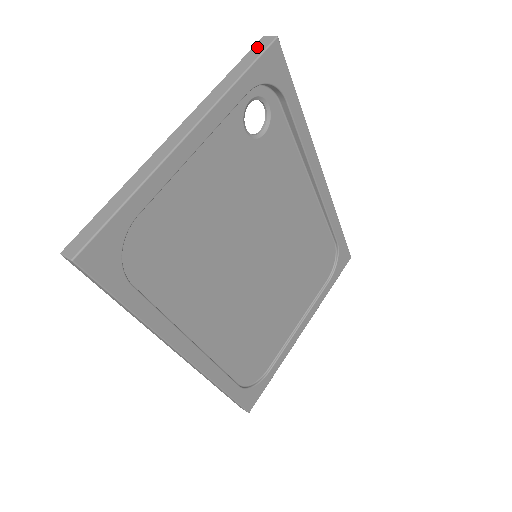
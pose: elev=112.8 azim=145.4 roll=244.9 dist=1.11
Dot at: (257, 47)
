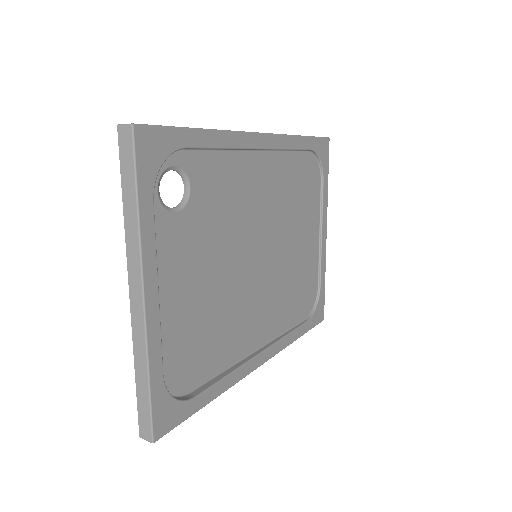
Dot at: (123, 149)
